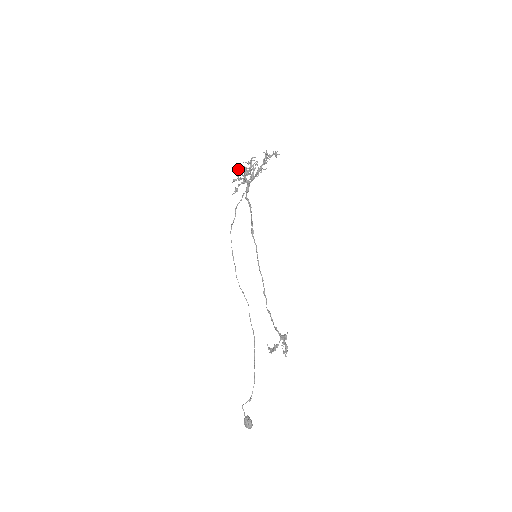
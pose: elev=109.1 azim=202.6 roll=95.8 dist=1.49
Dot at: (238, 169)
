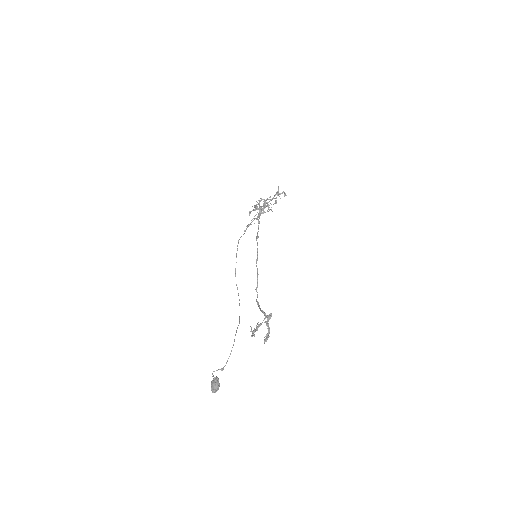
Dot at: (254, 206)
